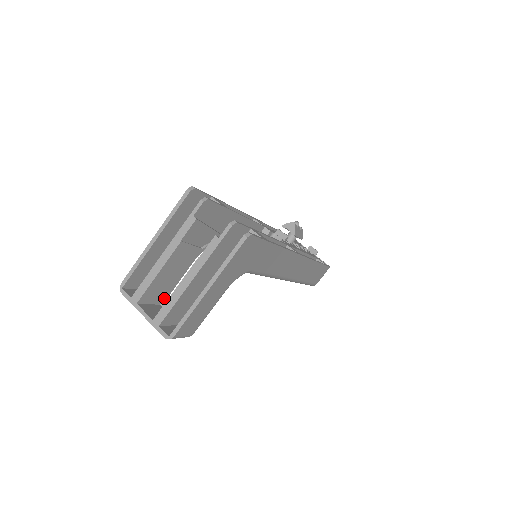
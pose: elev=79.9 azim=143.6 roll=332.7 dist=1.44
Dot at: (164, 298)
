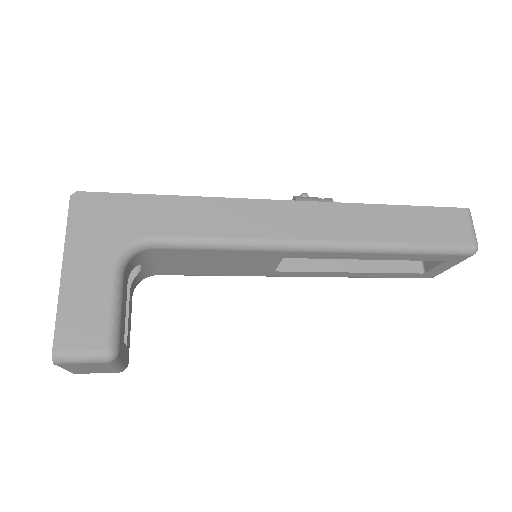
Dot at: occluded
